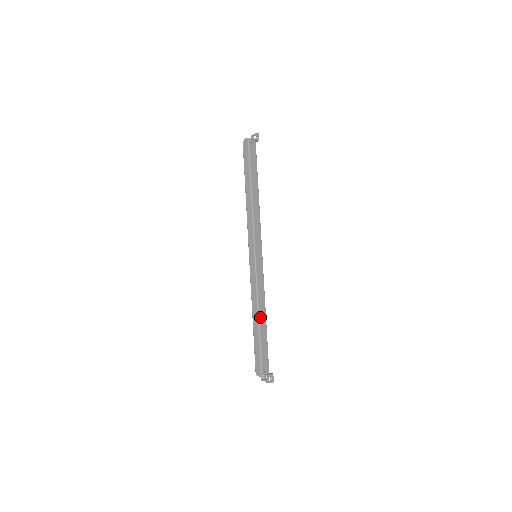
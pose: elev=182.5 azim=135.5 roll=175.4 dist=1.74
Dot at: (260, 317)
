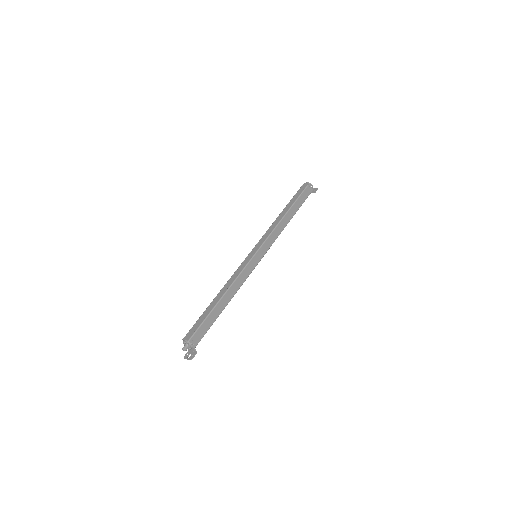
Dot at: (225, 297)
